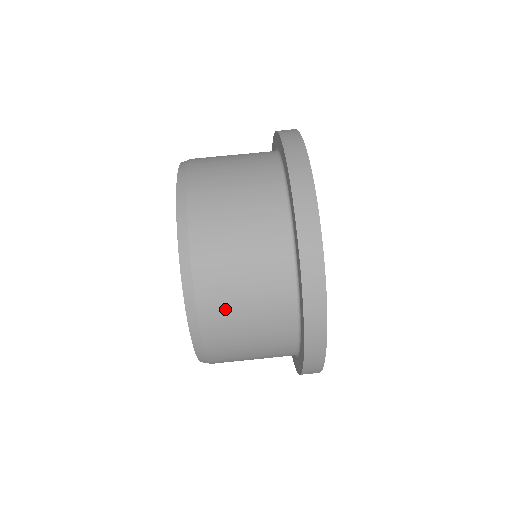
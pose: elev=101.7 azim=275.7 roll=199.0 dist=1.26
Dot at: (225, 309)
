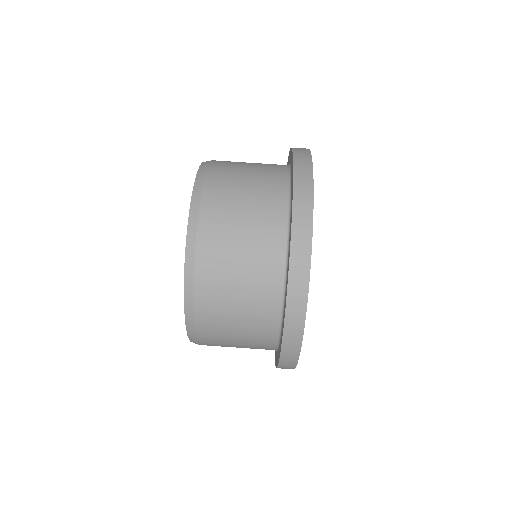
Dot at: (219, 343)
